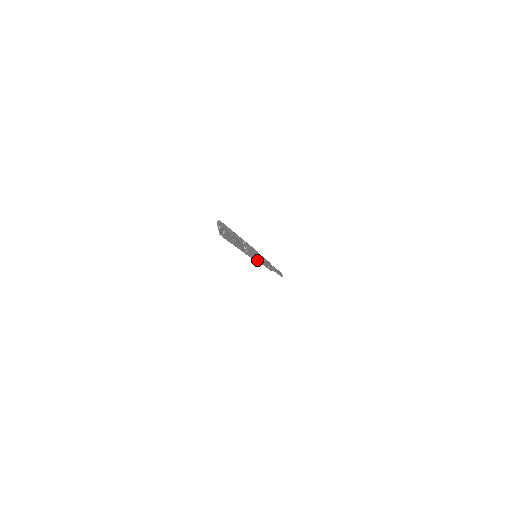
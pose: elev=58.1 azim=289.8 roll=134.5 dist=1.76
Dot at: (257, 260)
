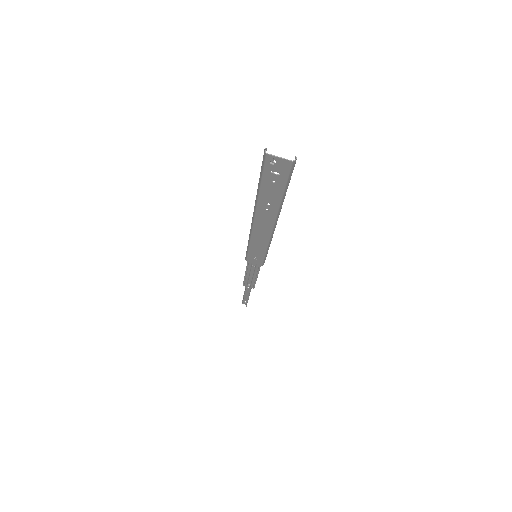
Dot at: (266, 254)
